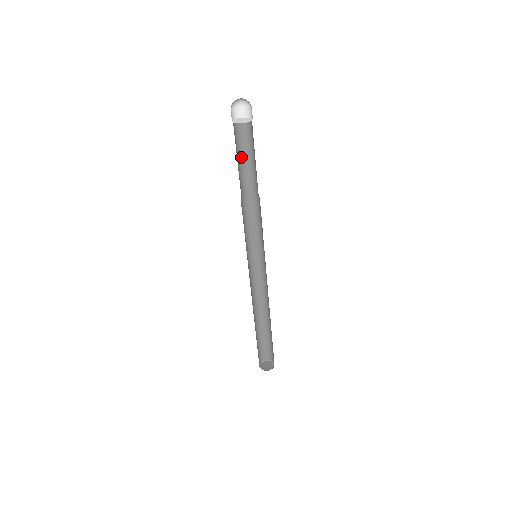
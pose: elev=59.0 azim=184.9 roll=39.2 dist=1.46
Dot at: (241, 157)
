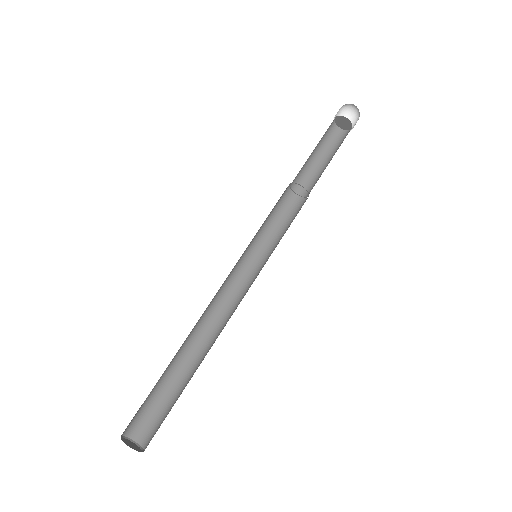
Dot at: (323, 160)
